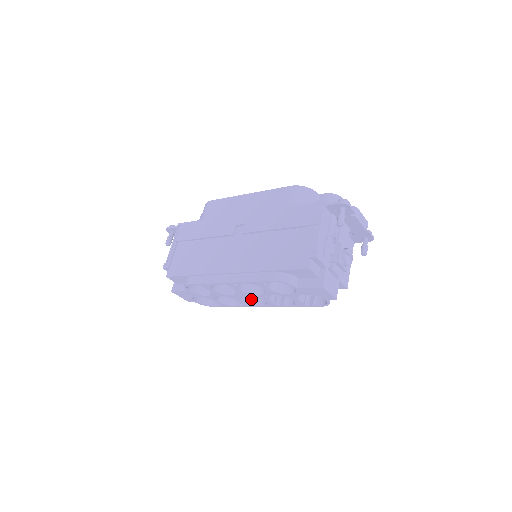
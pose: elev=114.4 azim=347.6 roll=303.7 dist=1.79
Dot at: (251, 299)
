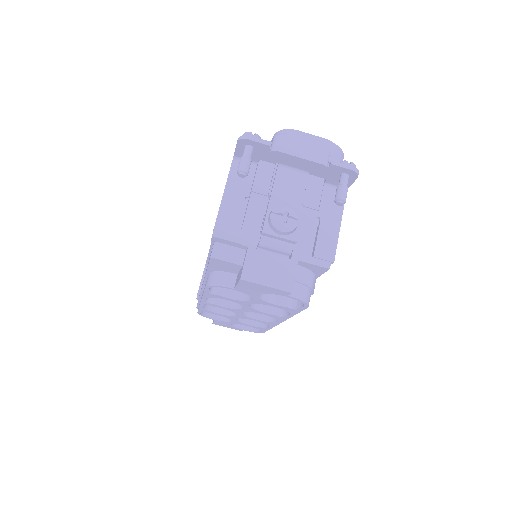
Dot at: occluded
